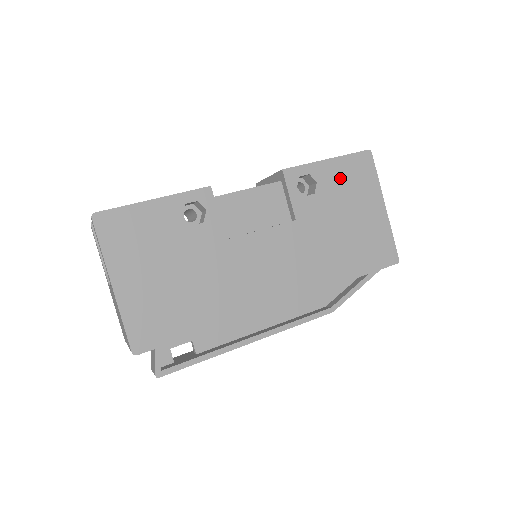
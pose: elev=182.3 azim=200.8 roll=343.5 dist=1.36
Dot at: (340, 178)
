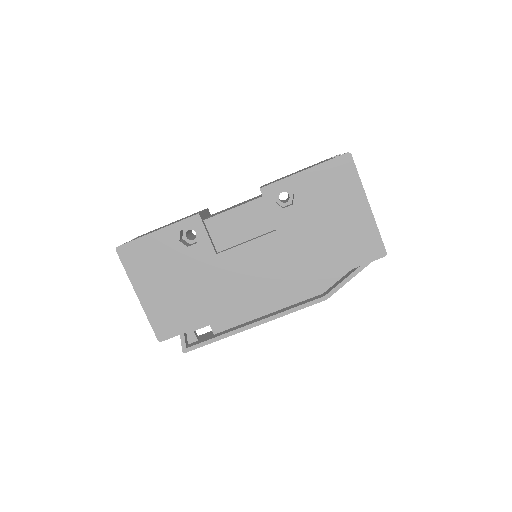
Dot at: (318, 186)
